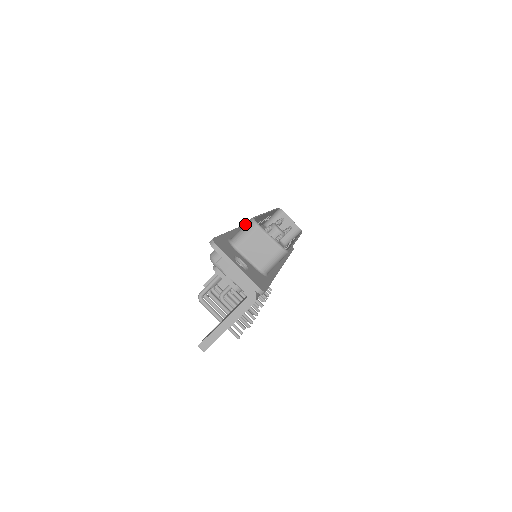
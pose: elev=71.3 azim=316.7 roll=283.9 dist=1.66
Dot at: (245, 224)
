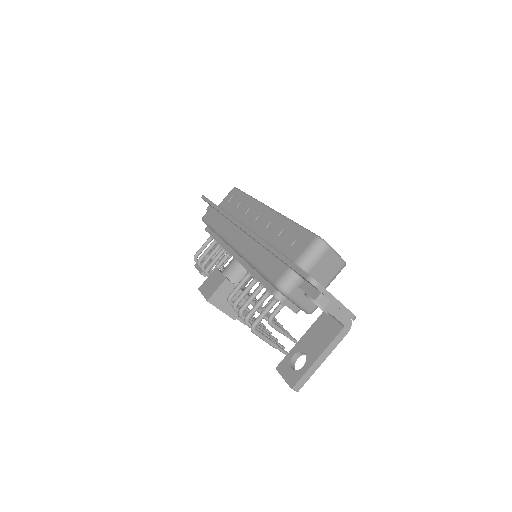
Dot at: (311, 244)
